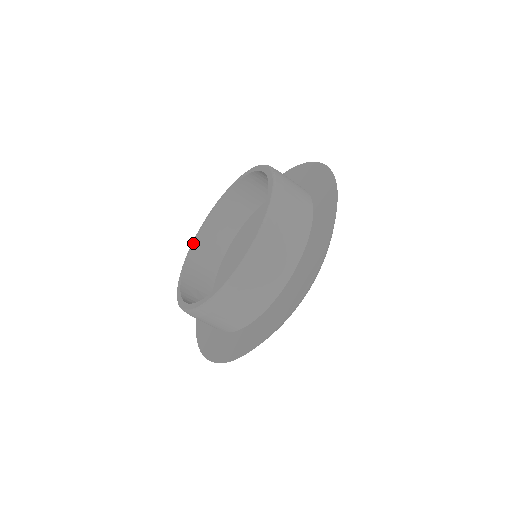
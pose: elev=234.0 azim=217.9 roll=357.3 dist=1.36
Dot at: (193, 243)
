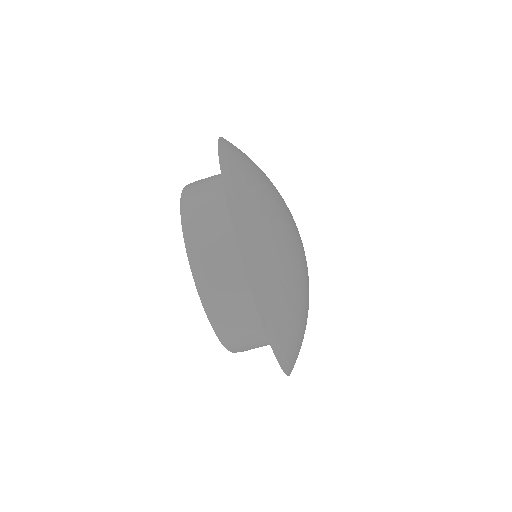
Dot at: occluded
